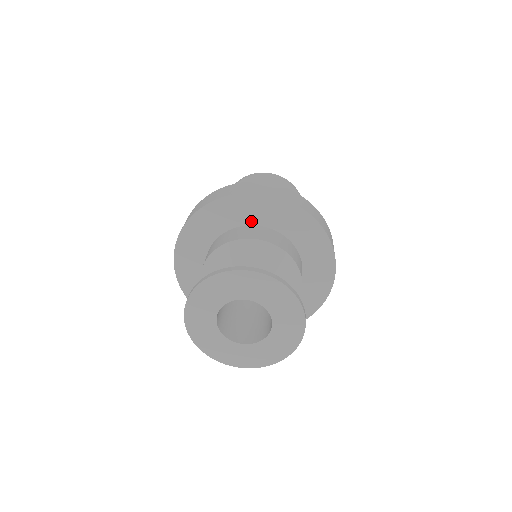
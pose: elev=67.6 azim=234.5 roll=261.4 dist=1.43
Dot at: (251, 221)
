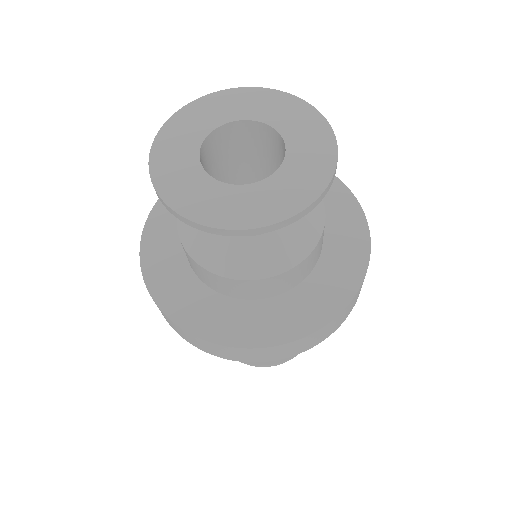
Dot at: occluded
